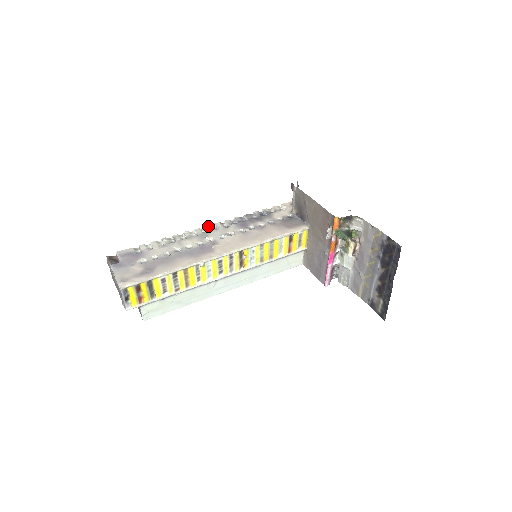
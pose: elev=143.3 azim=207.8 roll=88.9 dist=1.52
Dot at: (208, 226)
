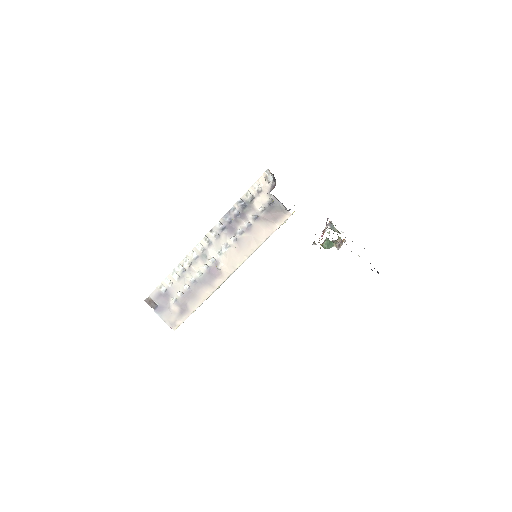
Dot at: (202, 241)
